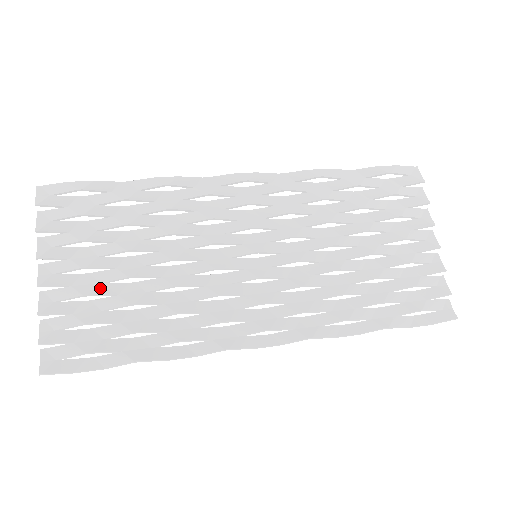
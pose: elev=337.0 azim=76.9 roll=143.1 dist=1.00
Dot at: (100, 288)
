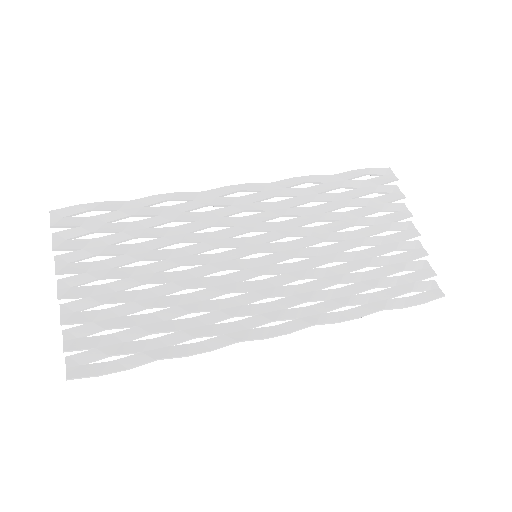
Dot at: (116, 296)
